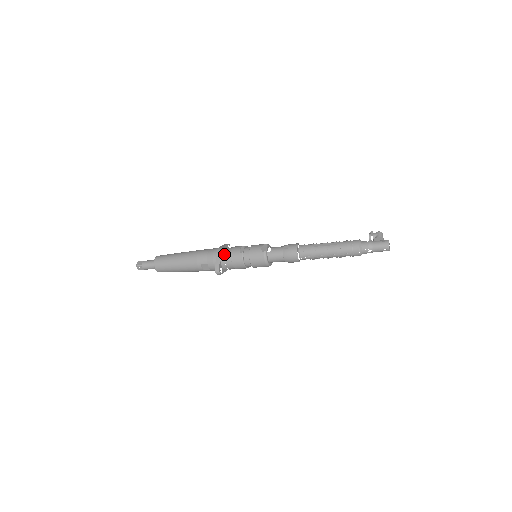
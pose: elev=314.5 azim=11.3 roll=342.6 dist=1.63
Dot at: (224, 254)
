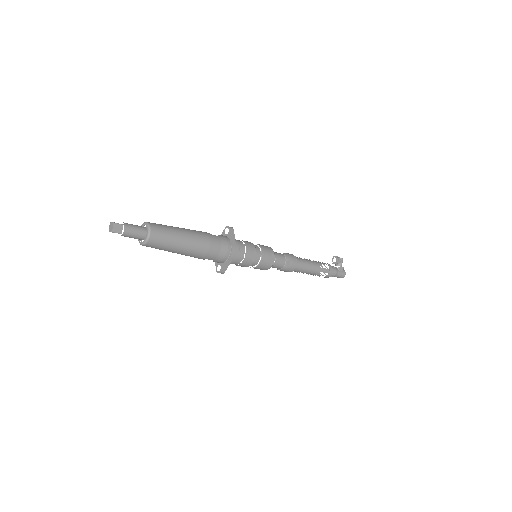
Dot at: (237, 258)
